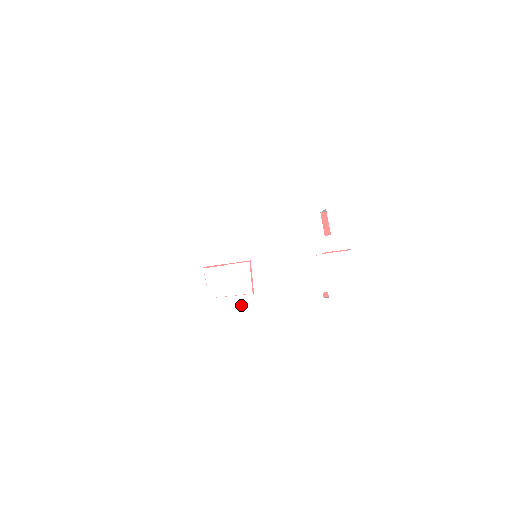
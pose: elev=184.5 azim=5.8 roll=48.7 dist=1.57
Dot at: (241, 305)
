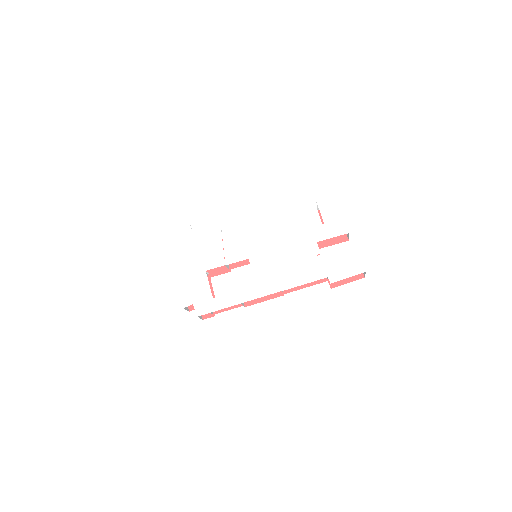
Dot at: (243, 301)
